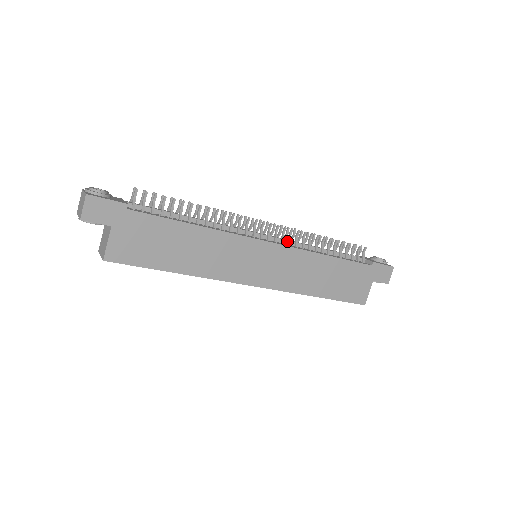
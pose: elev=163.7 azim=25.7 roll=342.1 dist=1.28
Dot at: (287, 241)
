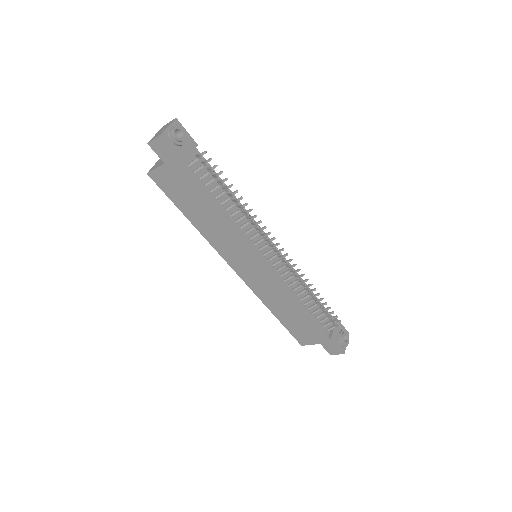
Dot at: (284, 271)
